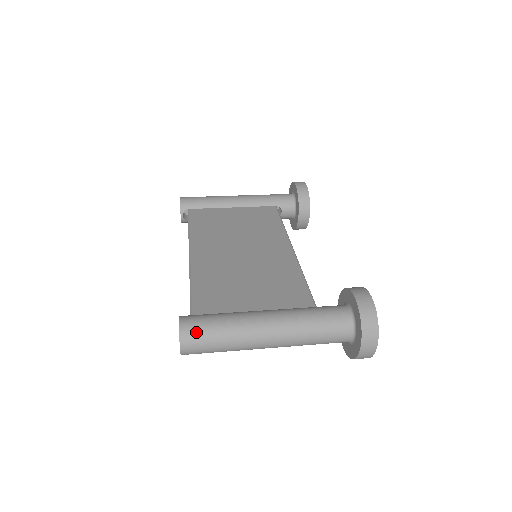
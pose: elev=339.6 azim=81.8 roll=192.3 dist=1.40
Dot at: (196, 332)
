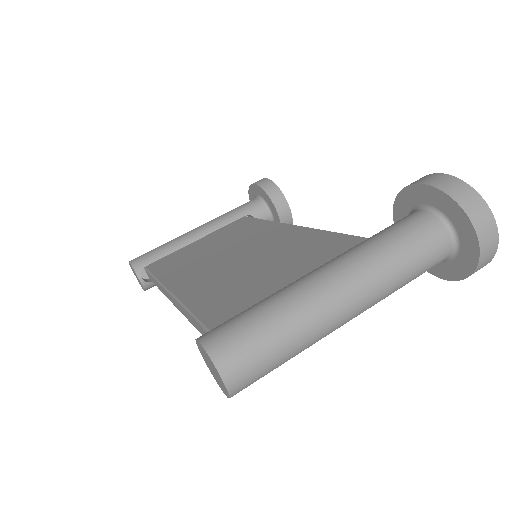
Dot at: (234, 341)
